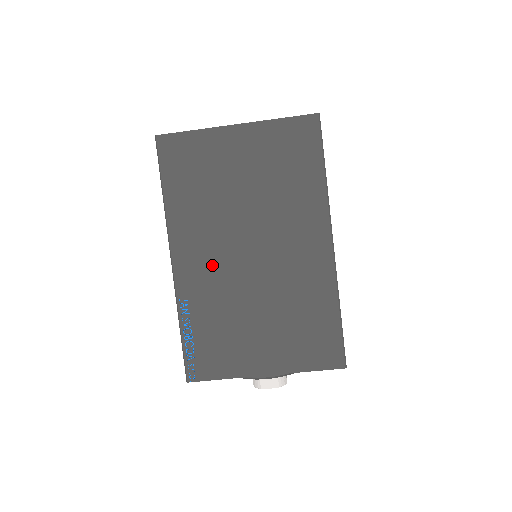
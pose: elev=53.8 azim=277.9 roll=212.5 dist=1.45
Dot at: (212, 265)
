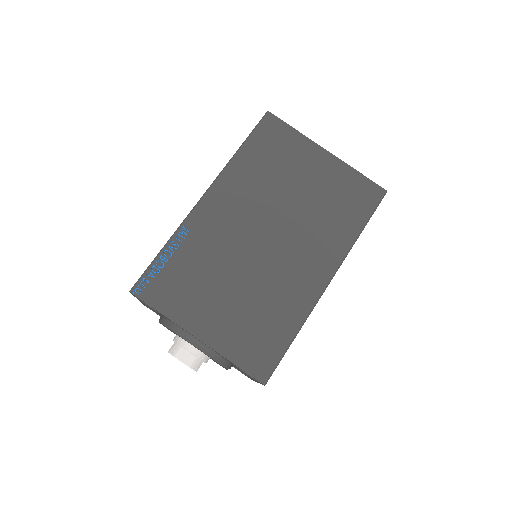
Dot at: (230, 223)
